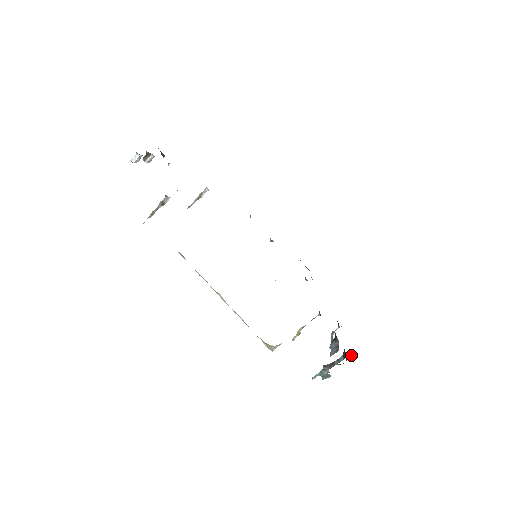
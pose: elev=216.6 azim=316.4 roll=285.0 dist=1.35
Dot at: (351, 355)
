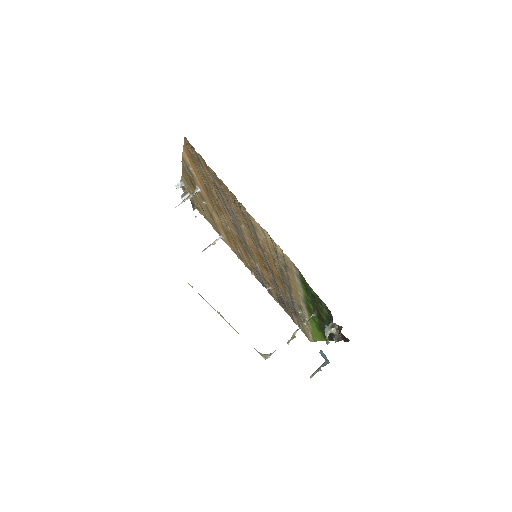
Dot at: (347, 341)
